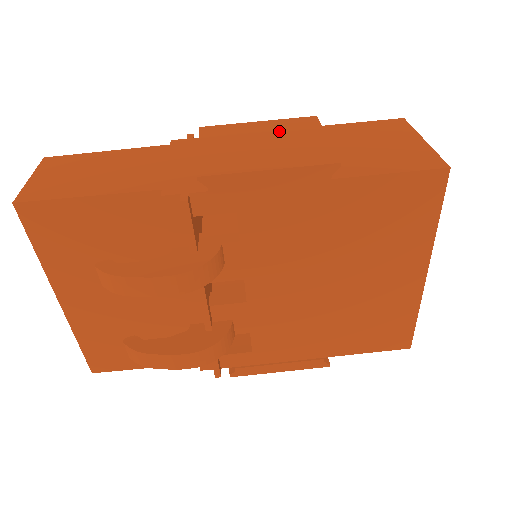
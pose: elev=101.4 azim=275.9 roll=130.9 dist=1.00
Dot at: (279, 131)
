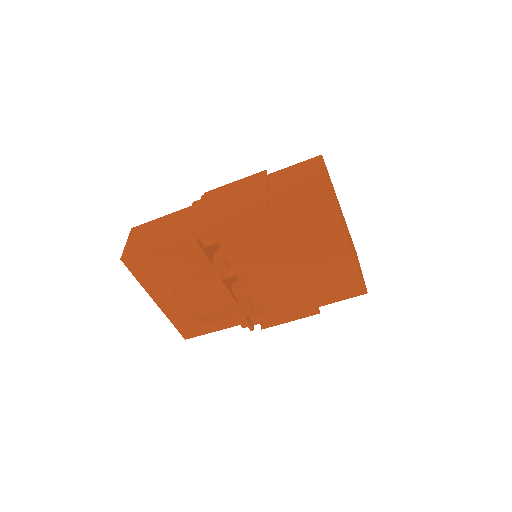
Dot at: (244, 187)
